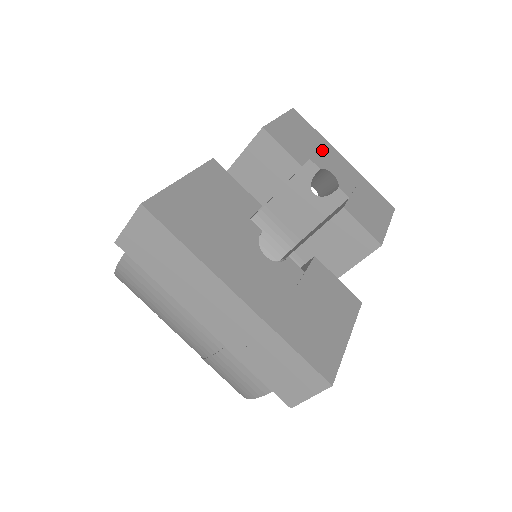
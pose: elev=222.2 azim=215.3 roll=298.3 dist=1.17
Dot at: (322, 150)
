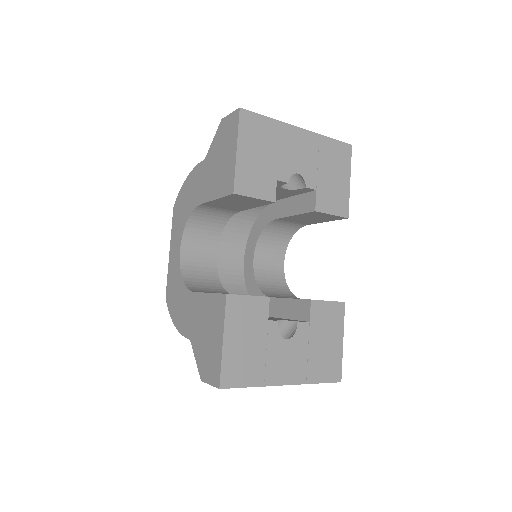
Dot at: (281, 147)
